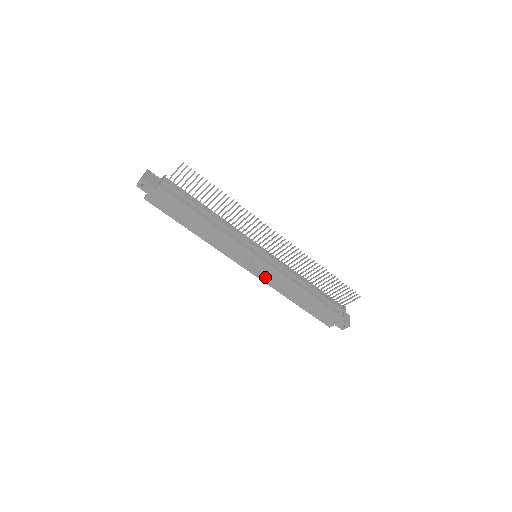
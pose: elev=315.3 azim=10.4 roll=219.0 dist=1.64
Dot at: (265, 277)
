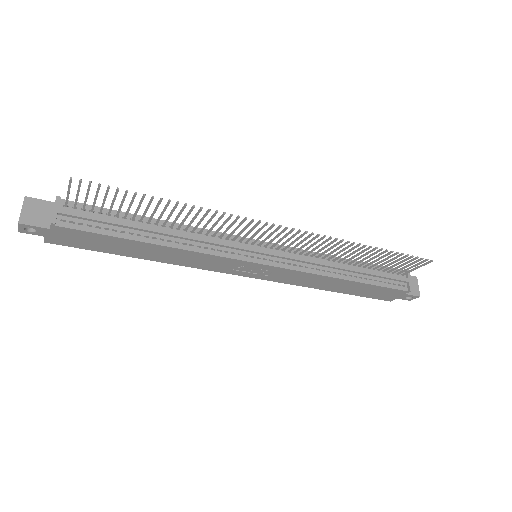
Dot at: (279, 278)
